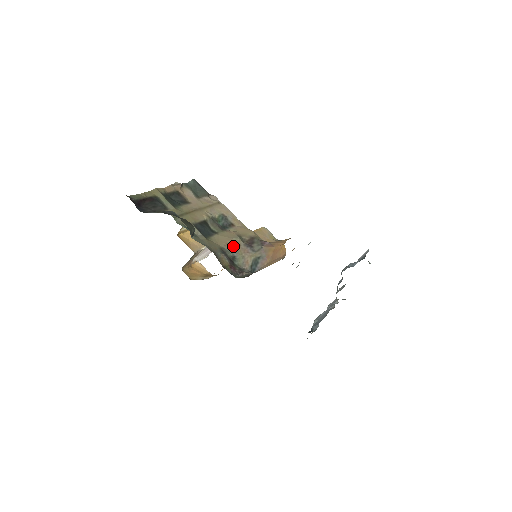
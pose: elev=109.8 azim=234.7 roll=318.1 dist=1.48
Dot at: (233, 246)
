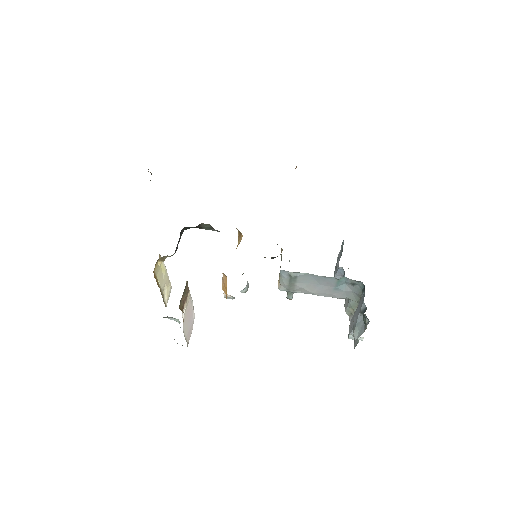
Dot at: occluded
